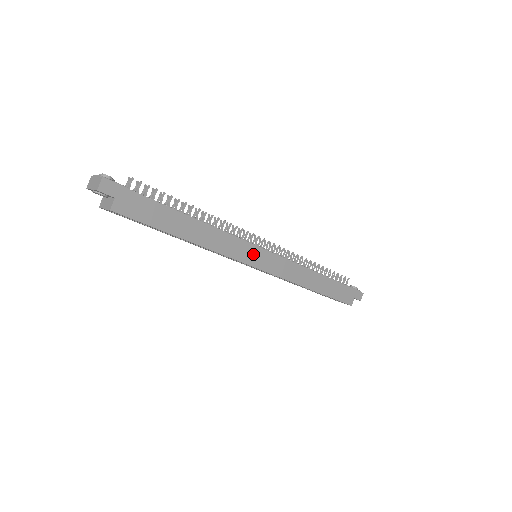
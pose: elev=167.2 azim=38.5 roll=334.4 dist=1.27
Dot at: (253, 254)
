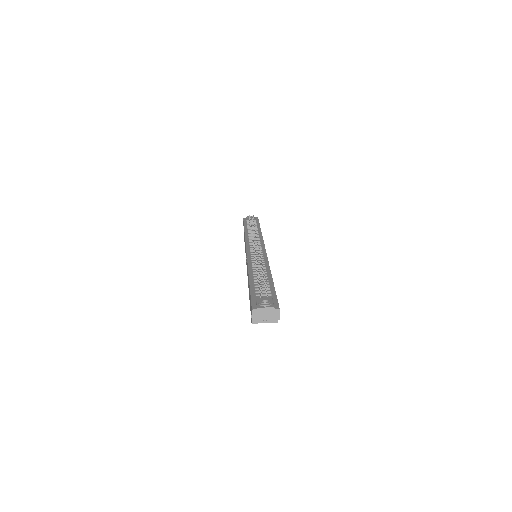
Dot at: occluded
